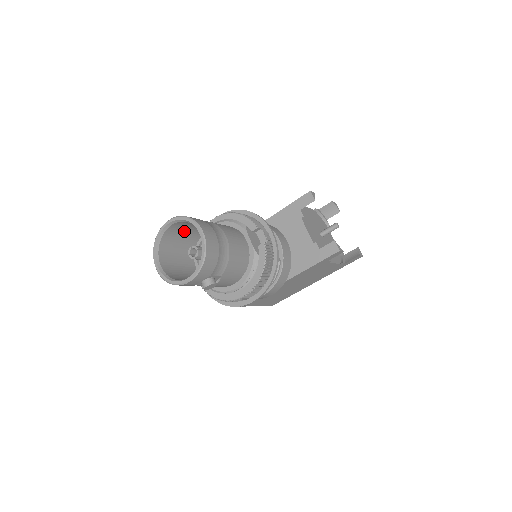
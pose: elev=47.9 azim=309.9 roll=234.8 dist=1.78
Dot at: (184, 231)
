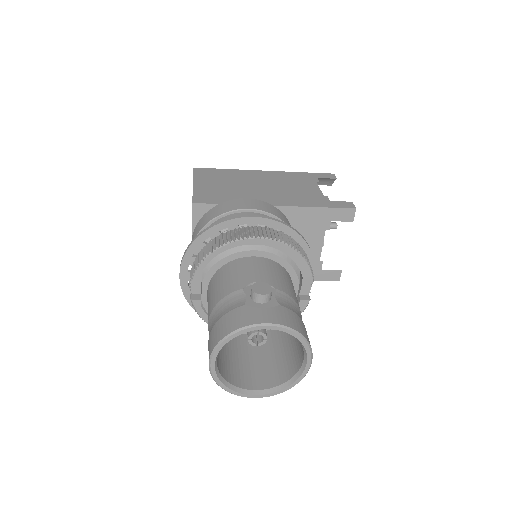
Dot at: (253, 302)
